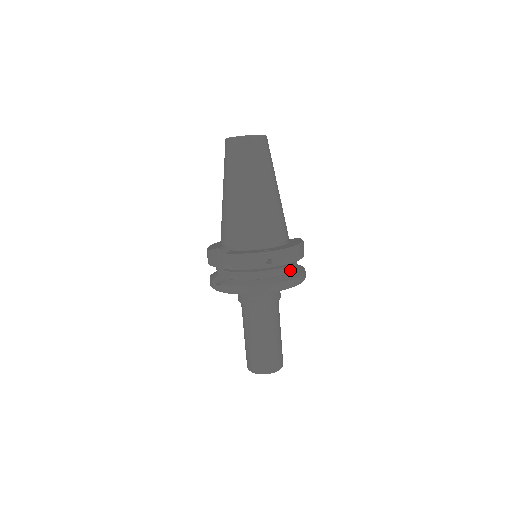
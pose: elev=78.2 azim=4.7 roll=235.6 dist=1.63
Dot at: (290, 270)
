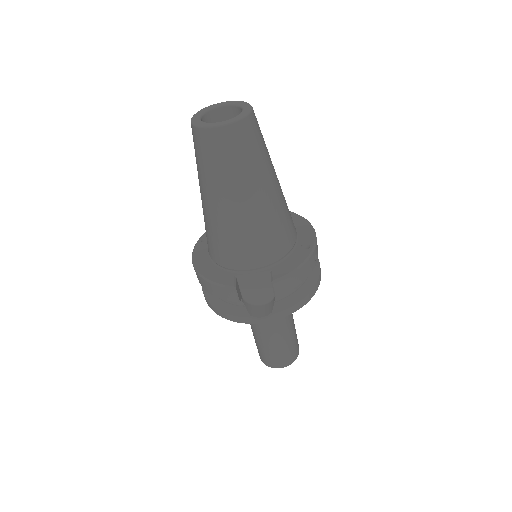
Dot at: occluded
